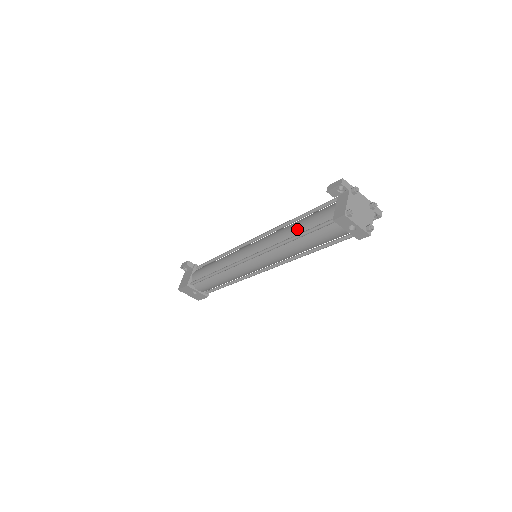
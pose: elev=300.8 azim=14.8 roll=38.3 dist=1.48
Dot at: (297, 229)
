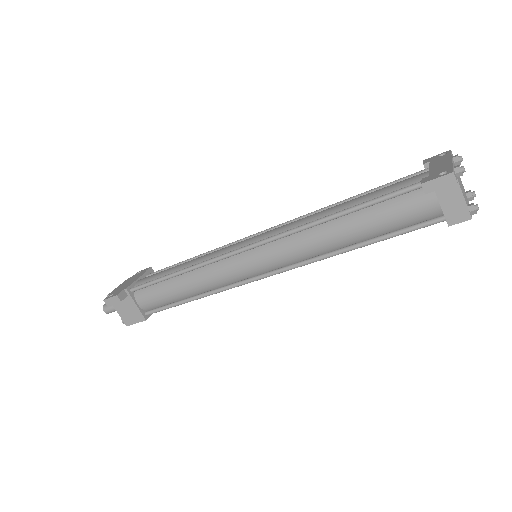
Dot at: (361, 235)
